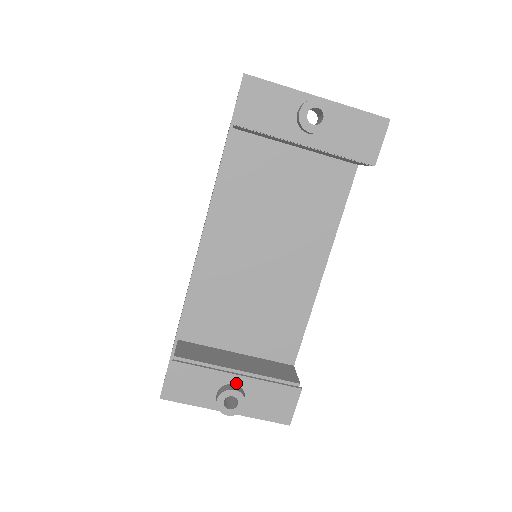
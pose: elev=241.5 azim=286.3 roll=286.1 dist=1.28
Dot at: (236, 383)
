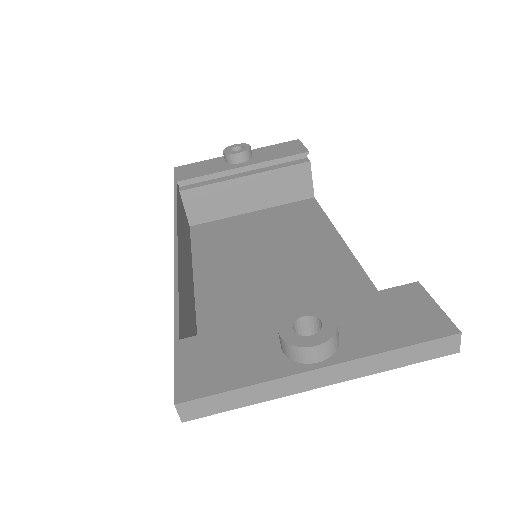
Dot at: occluded
